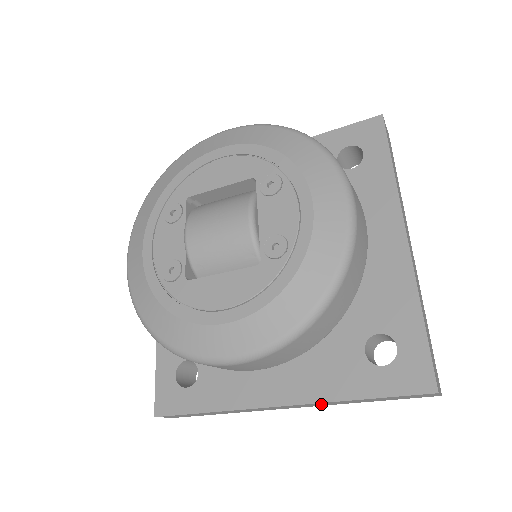
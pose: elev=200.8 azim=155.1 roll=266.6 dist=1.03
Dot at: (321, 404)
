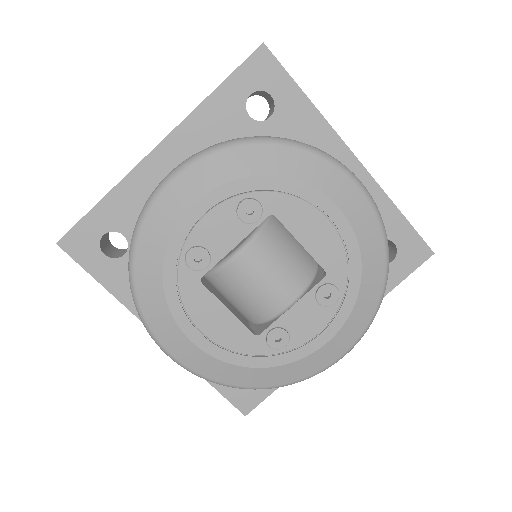
Dot at: occluded
